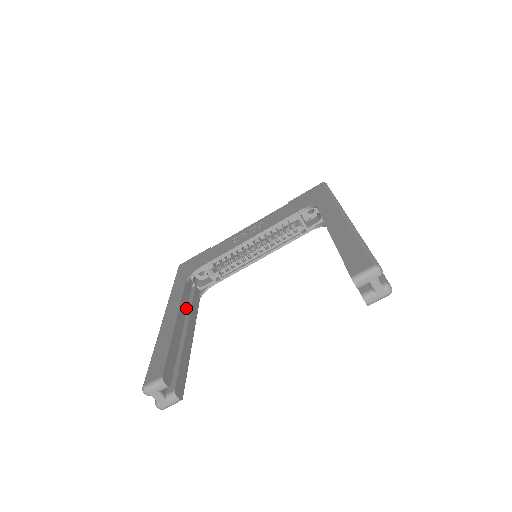
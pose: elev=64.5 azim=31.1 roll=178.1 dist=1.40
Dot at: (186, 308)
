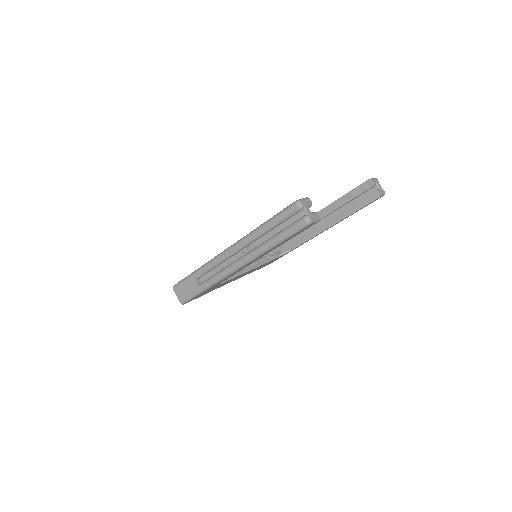
Dot at: occluded
